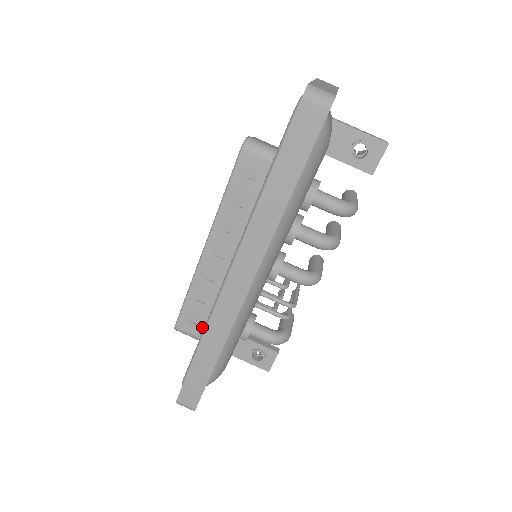
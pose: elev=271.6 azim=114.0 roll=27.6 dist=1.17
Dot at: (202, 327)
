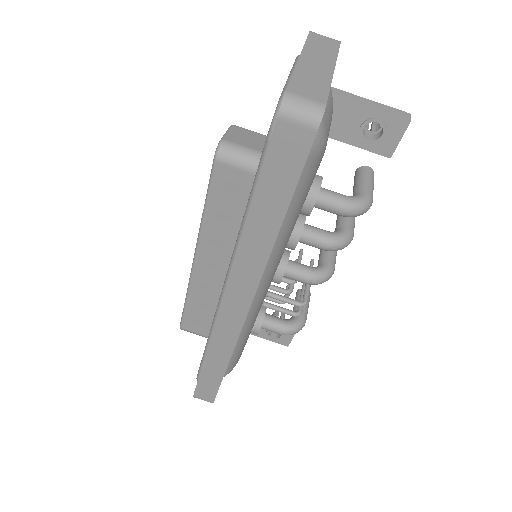
Dot at: (208, 329)
